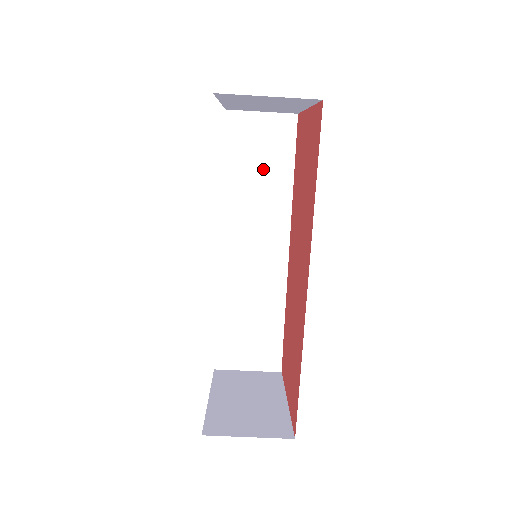
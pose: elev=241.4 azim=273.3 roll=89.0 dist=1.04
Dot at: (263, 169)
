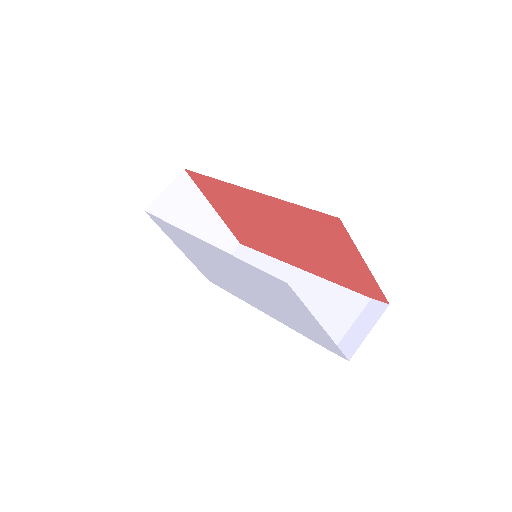
Dot at: occluded
